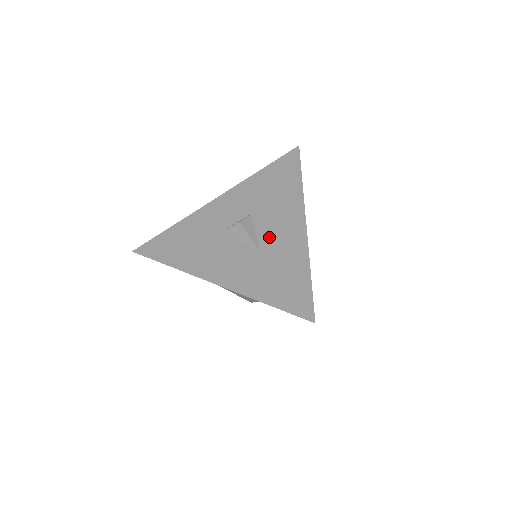
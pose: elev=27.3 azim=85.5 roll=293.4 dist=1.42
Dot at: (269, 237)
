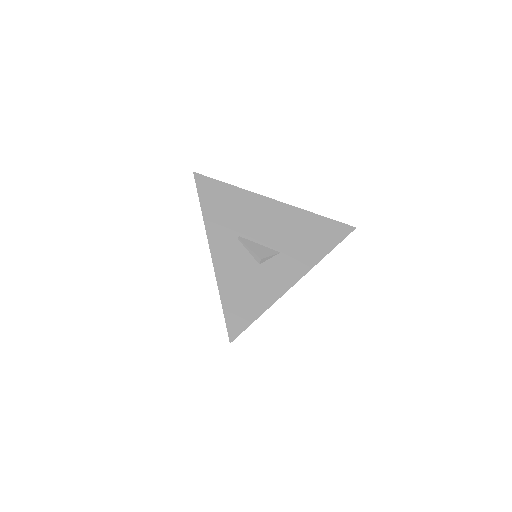
Dot at: occluded
